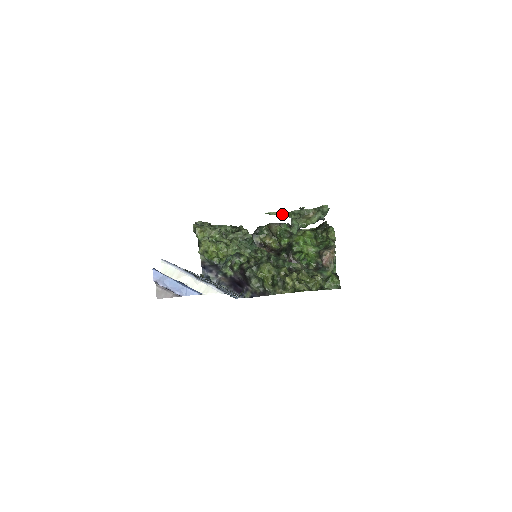
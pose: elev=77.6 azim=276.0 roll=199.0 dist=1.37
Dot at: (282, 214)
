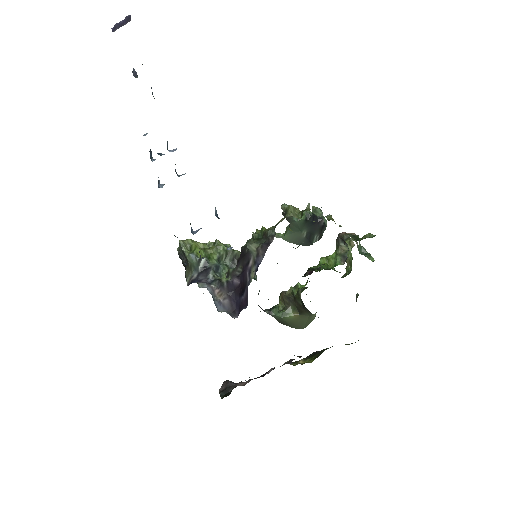
Dot at: (278, 235)
